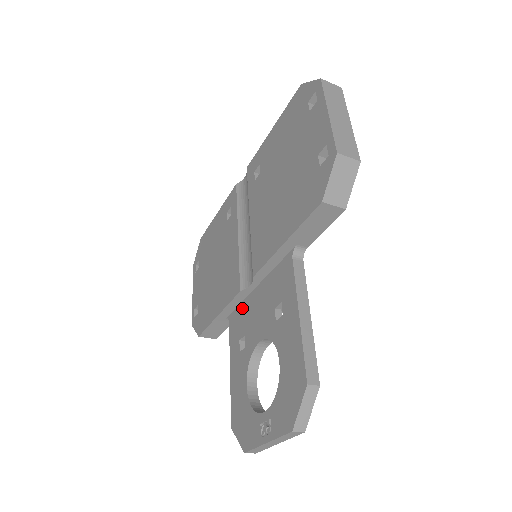
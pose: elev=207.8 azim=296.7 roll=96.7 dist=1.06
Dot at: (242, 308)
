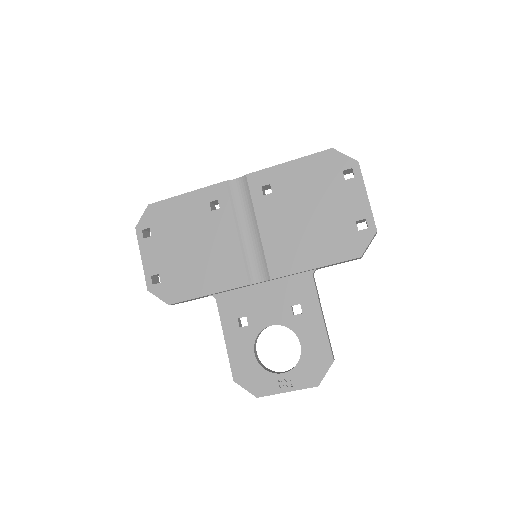
Dot at: (239, 294)
